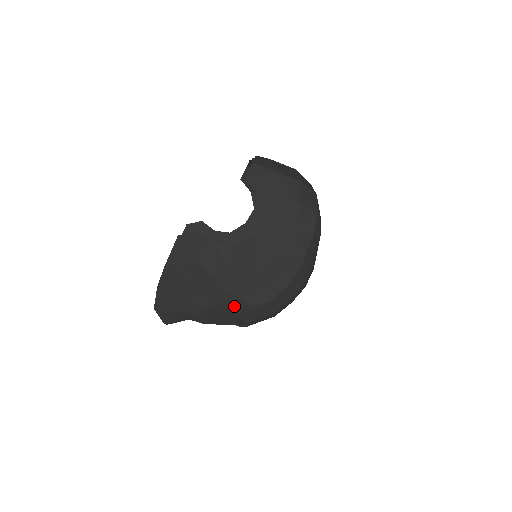
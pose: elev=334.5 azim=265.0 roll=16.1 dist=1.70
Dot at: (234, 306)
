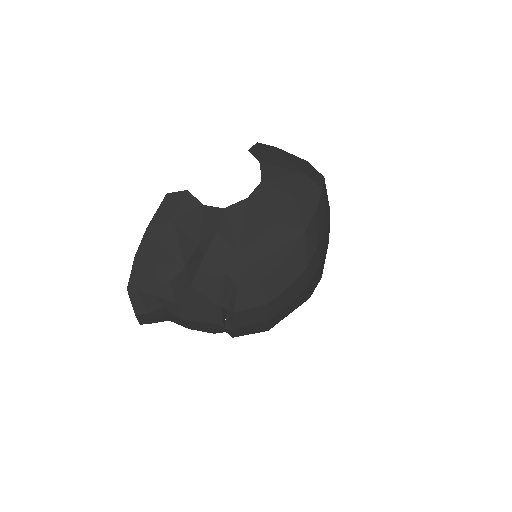
Dot at: (217, 285)
